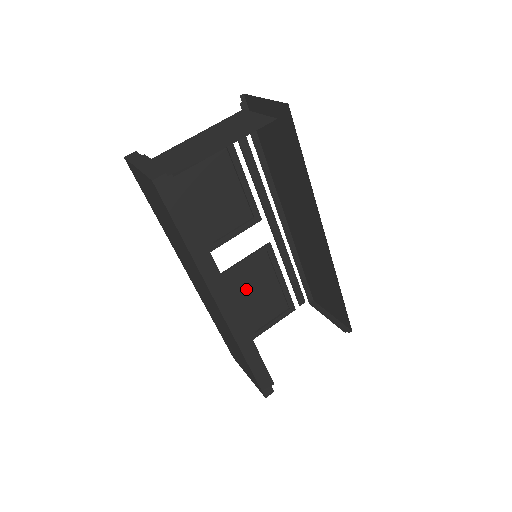
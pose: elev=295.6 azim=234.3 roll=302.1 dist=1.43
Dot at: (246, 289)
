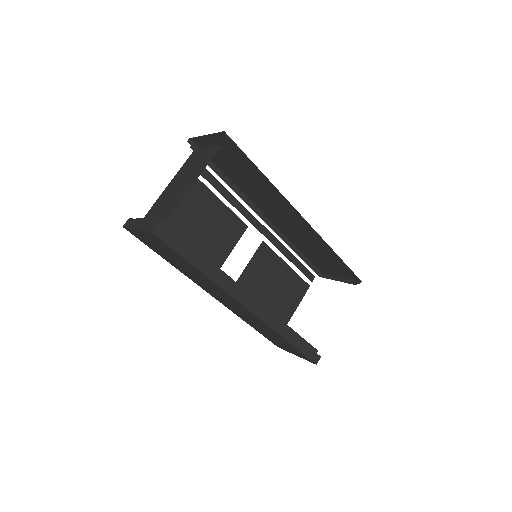
Dot at: (262, 287)
